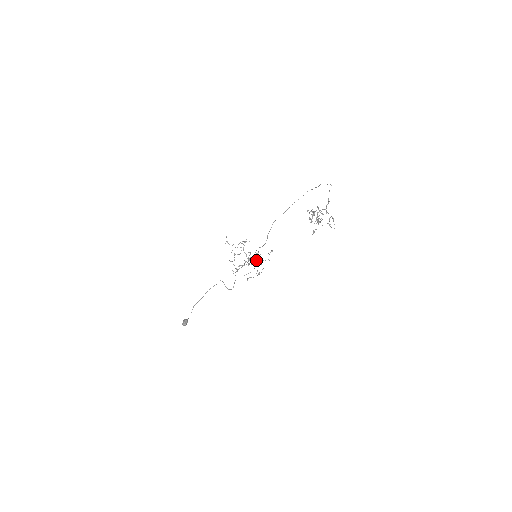
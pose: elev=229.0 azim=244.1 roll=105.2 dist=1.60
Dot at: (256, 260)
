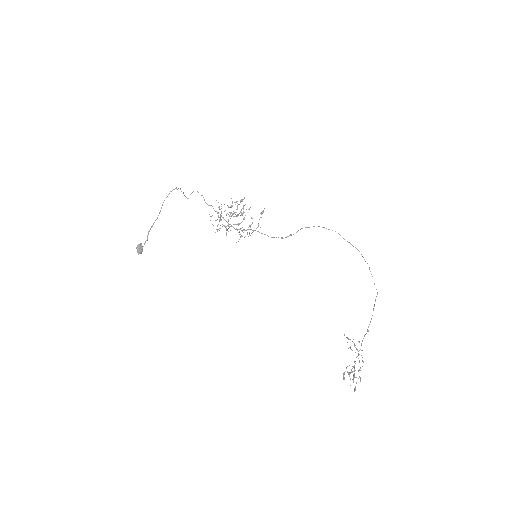
Dot at: occluded
